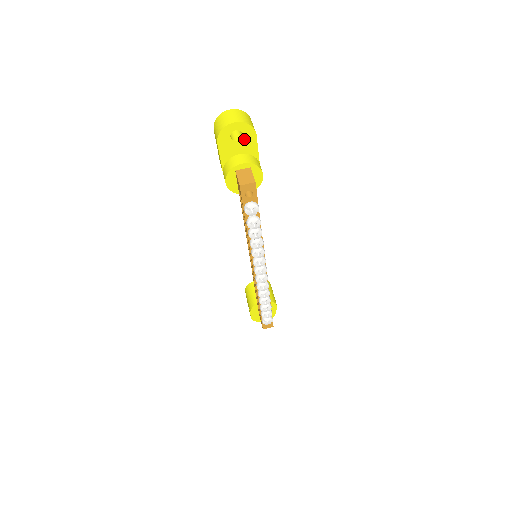
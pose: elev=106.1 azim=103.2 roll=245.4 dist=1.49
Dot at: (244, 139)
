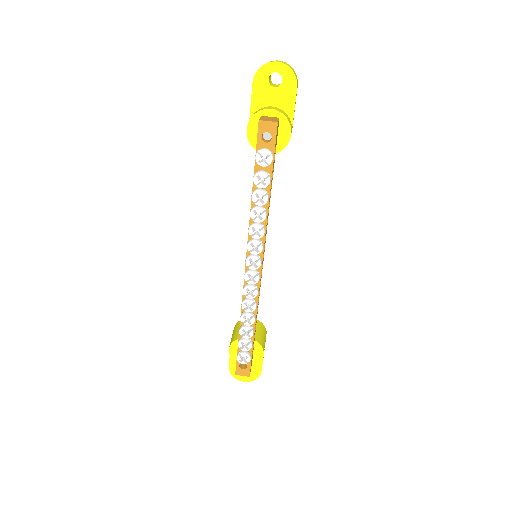
Dot at: (282, 88)
